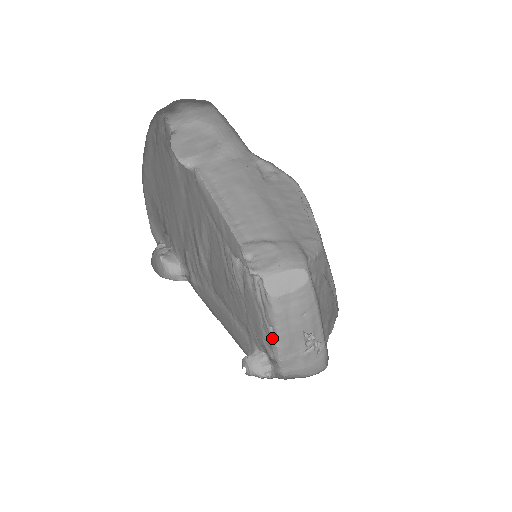
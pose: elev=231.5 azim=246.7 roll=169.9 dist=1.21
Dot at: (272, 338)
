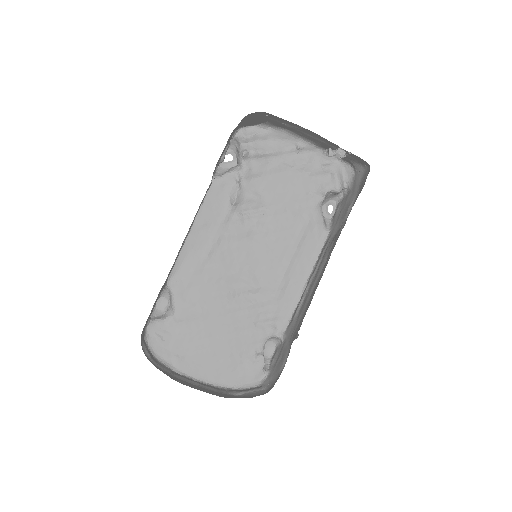
Dot at: (309, 150)
